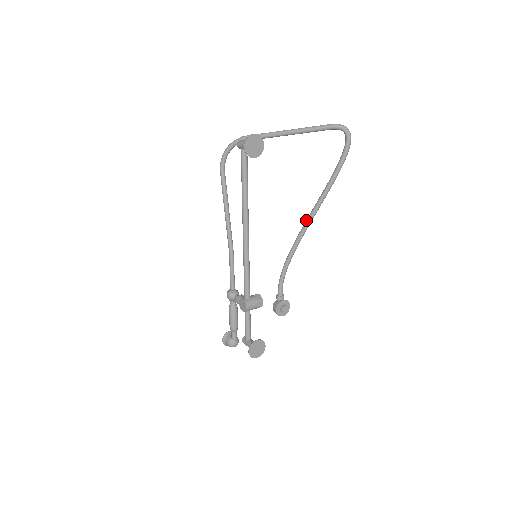
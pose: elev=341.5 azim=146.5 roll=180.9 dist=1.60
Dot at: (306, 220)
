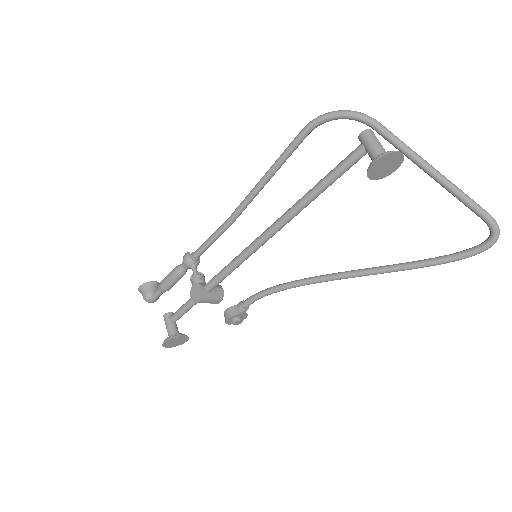
Dot at: (347, 272)
